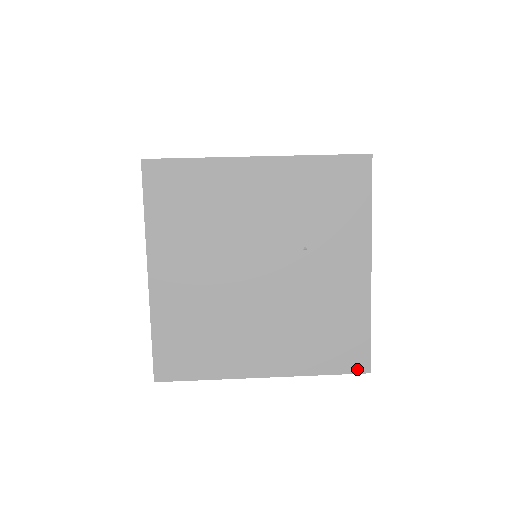
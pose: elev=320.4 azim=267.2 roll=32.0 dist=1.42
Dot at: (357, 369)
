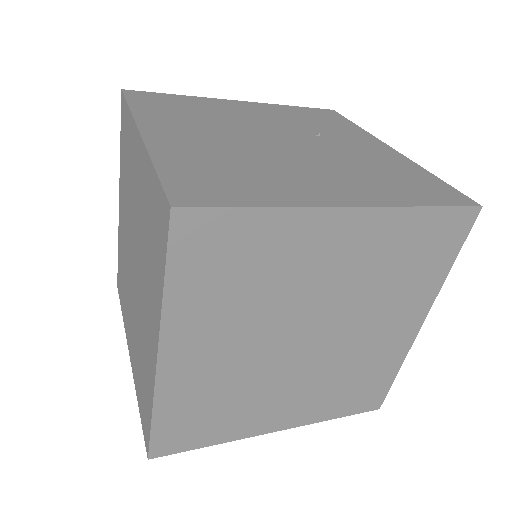
Dot at: (463, 203)
